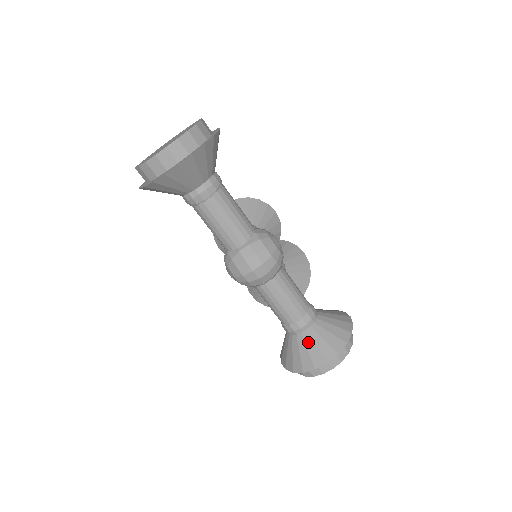
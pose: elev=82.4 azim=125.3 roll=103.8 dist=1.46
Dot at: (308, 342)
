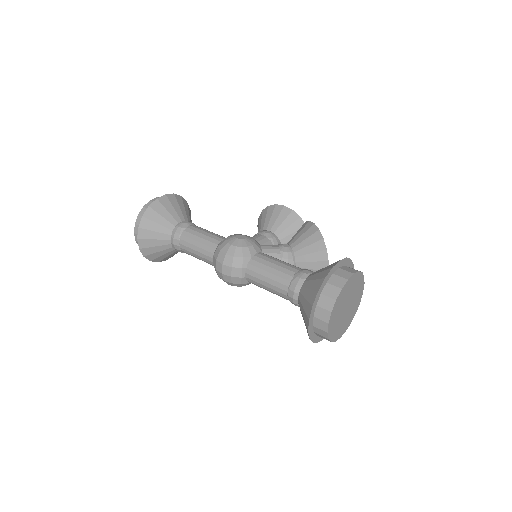
Dot at: (301, 308)
